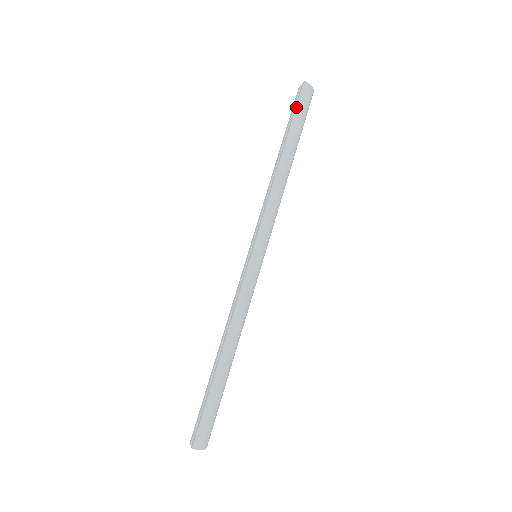
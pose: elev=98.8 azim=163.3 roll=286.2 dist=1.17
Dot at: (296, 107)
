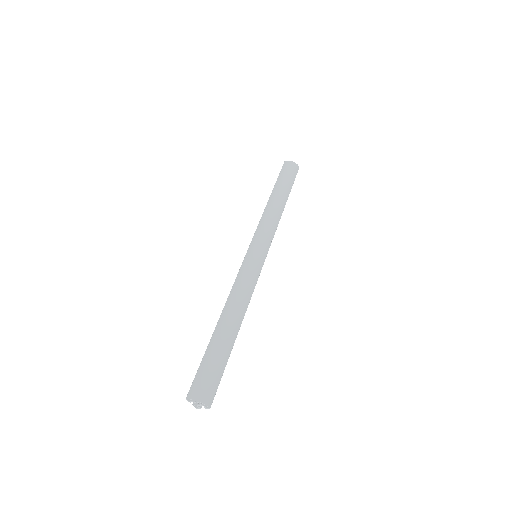
Dot at: (279, 174)
